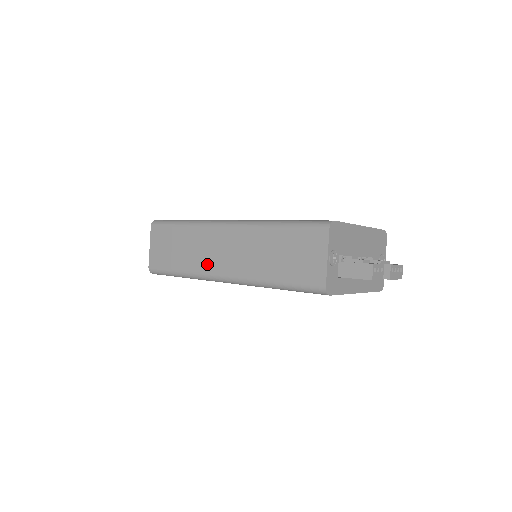
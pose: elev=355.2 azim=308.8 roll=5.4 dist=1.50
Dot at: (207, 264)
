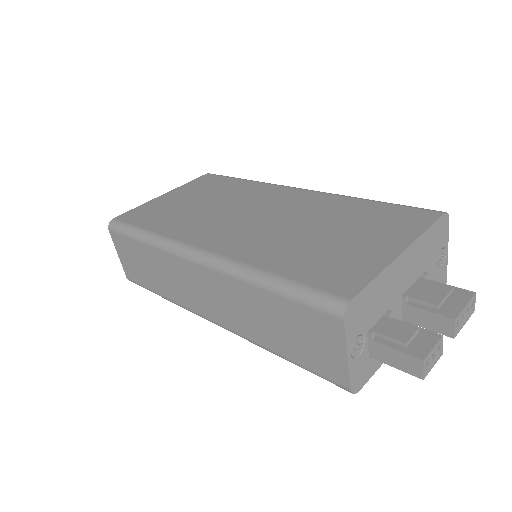
Dot at: (189, 300)
